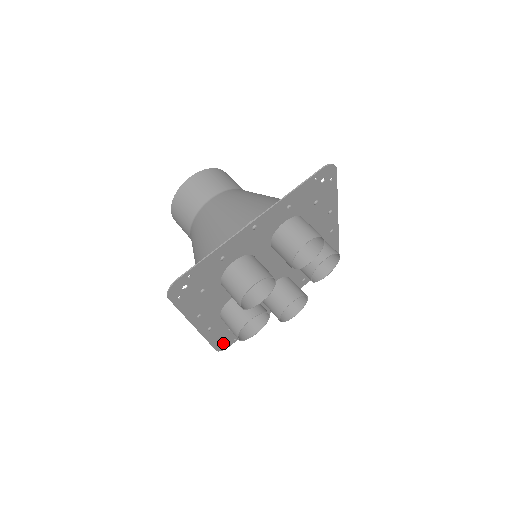
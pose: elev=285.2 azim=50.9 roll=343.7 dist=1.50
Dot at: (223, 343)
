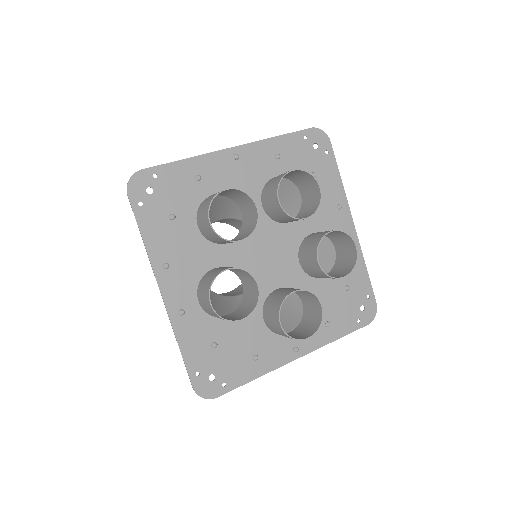
Dot at: (204, 377)
